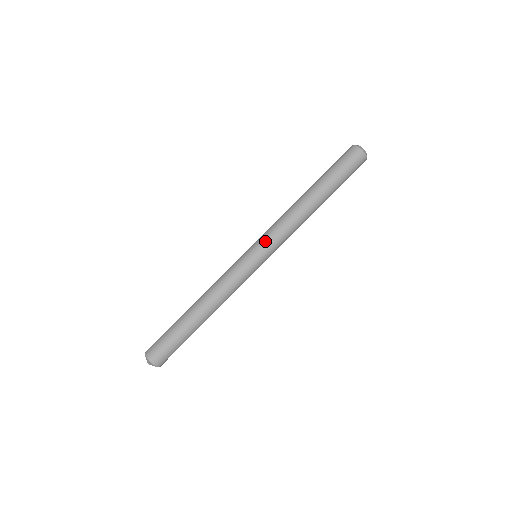
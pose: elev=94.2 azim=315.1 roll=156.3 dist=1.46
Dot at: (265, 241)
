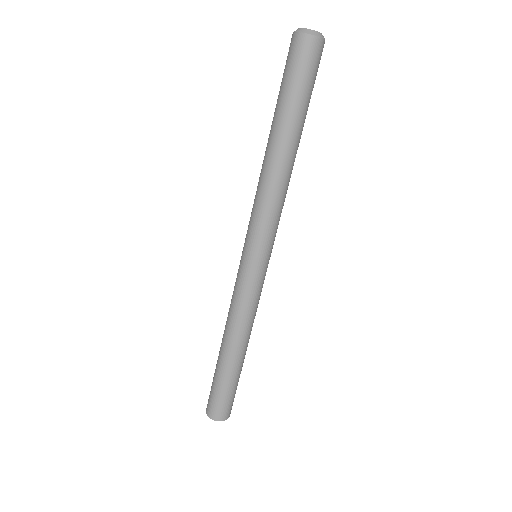
Dot at: (267, 241)
